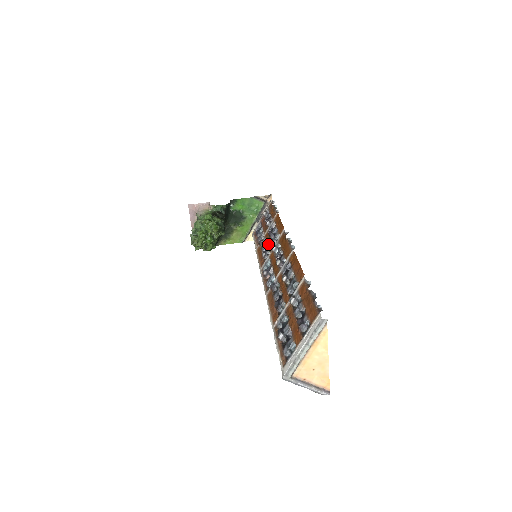
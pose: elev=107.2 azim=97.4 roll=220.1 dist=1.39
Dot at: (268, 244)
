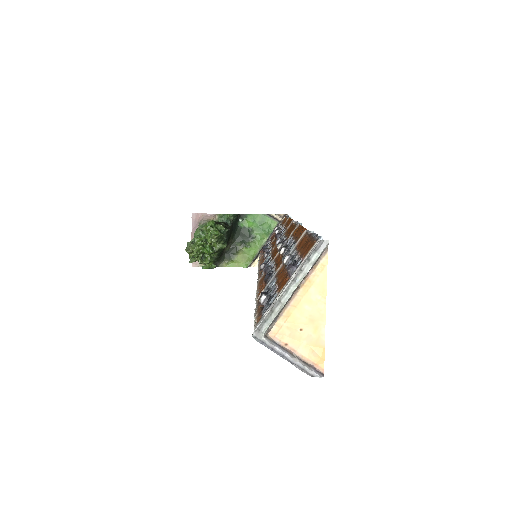
Dot at: (273, 245)
